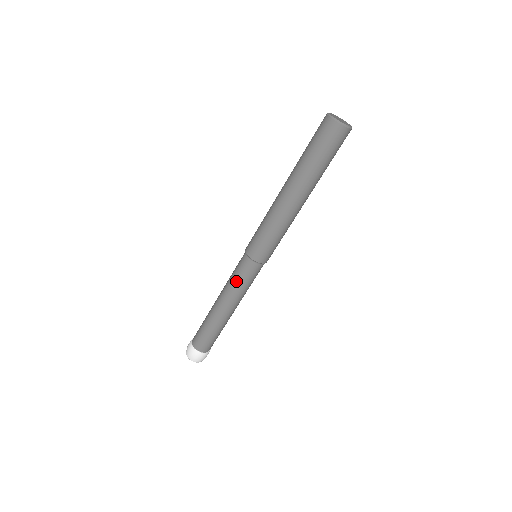
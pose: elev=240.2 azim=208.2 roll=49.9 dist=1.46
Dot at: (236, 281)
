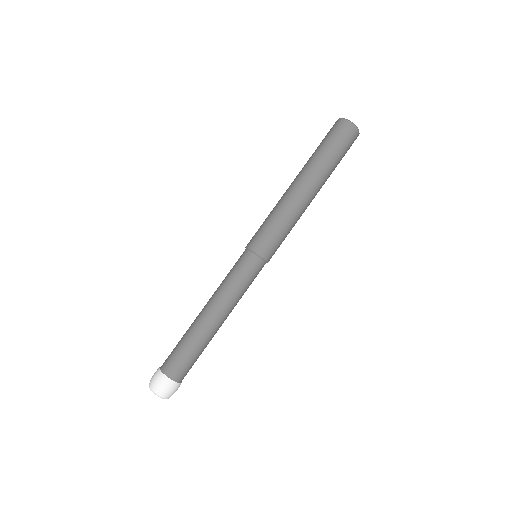
Dot at: (227, 276)
